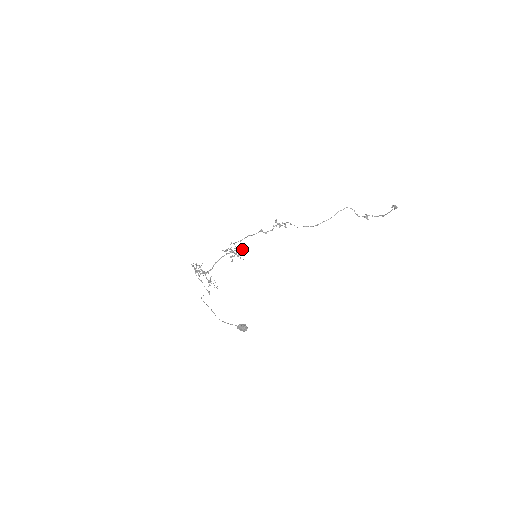
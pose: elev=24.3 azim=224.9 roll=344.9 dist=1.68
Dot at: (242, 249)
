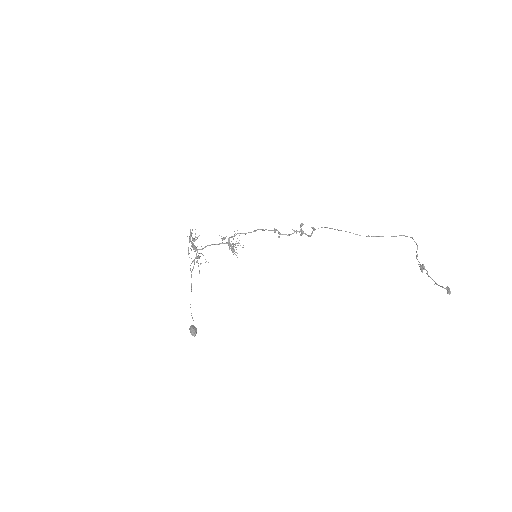
Dot at: occluded
